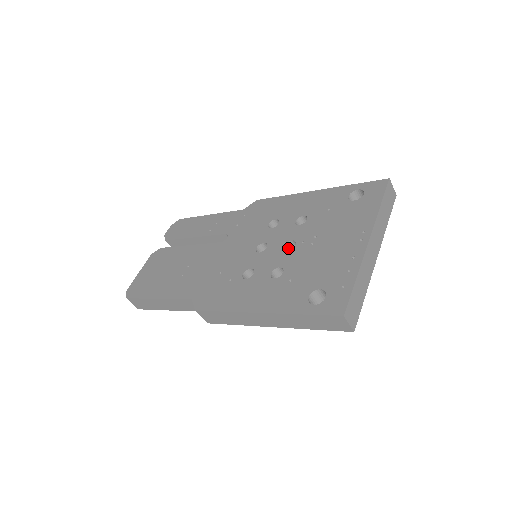
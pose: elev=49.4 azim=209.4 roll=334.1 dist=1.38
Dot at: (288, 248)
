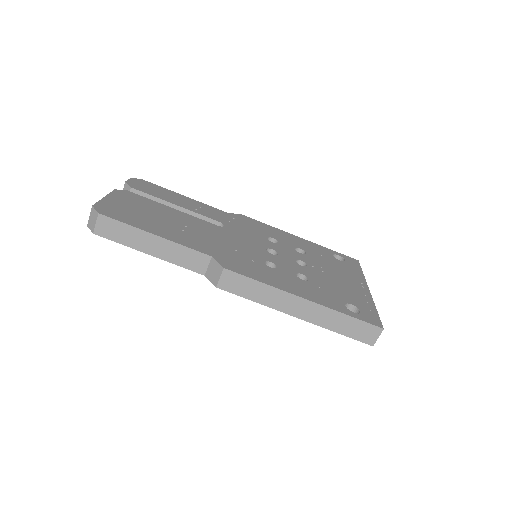
Dot at: occluded
